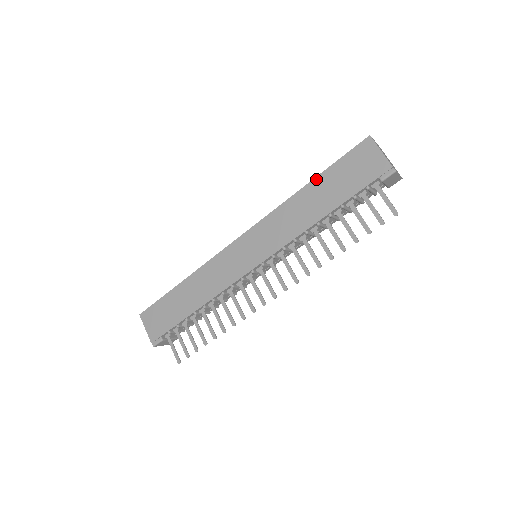
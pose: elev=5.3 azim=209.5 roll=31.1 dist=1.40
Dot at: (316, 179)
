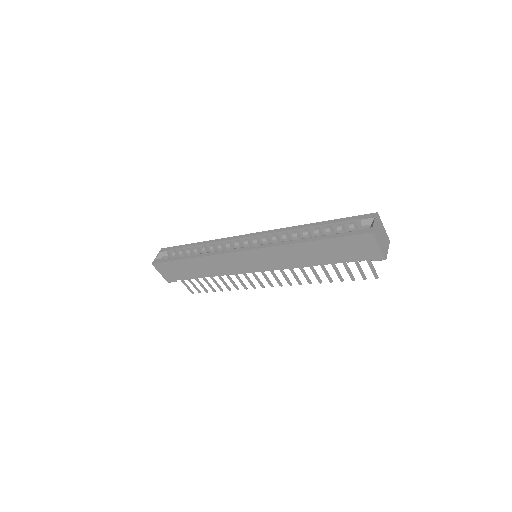
Dot at: (318, 242)
